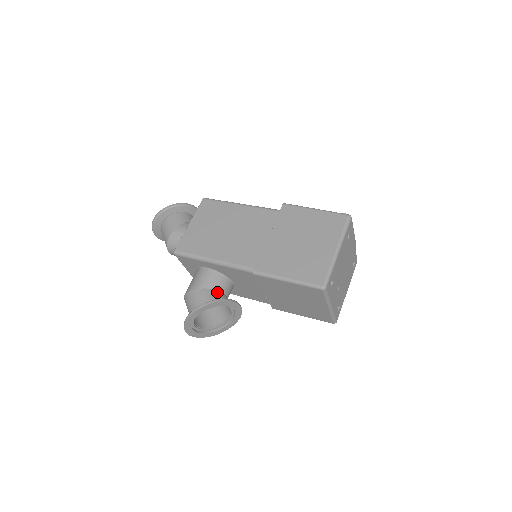
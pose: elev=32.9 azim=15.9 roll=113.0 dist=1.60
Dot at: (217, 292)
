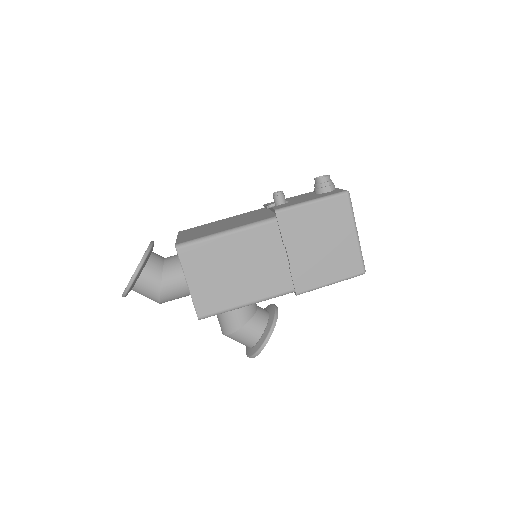
Dot at: (257, 316)
